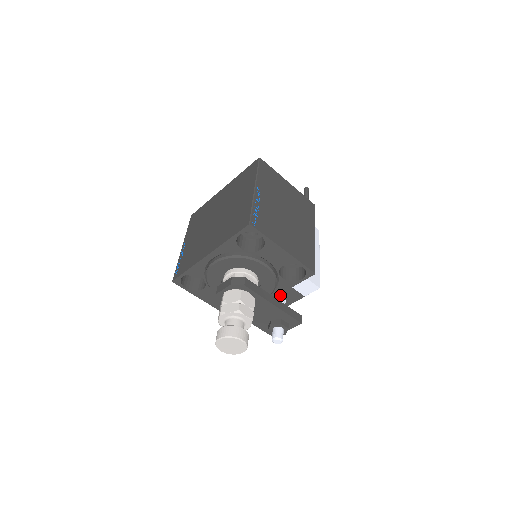
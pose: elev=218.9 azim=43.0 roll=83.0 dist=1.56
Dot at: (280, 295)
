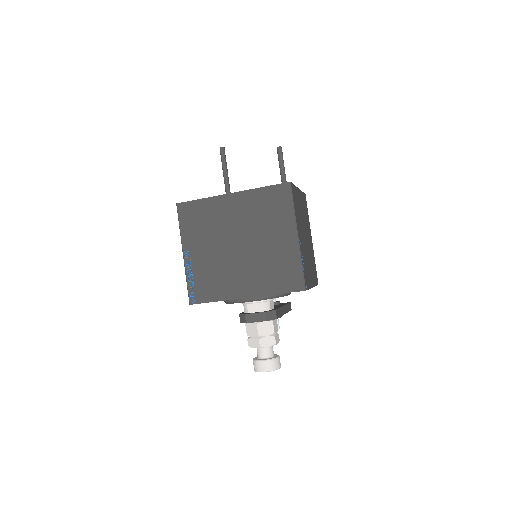
Dot at: occluded
